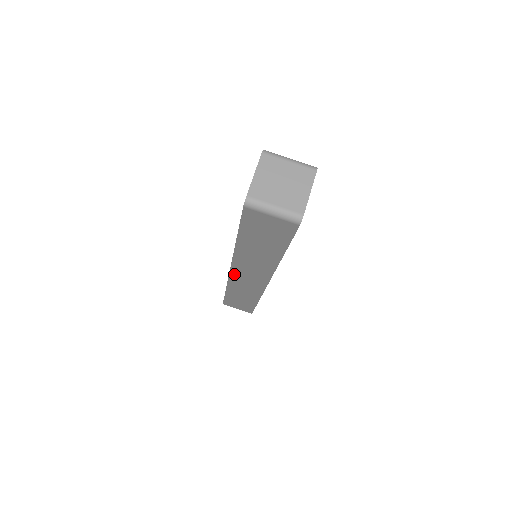
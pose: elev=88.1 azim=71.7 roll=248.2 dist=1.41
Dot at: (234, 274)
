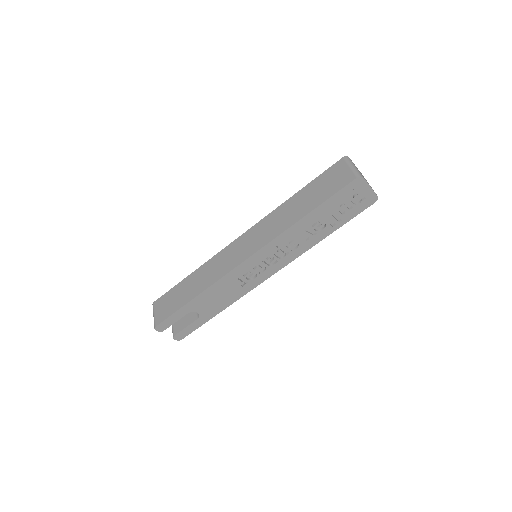
Dot at: (237, 242)
